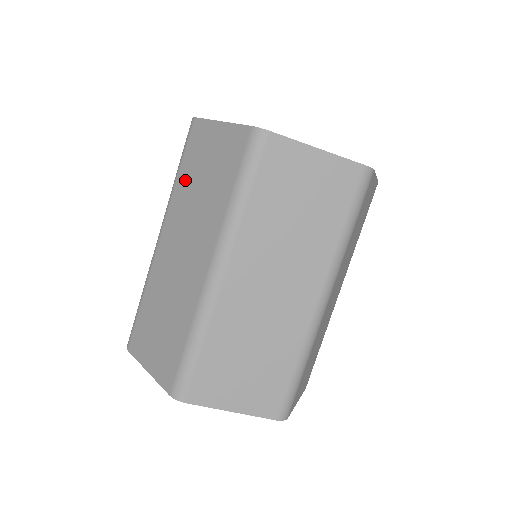
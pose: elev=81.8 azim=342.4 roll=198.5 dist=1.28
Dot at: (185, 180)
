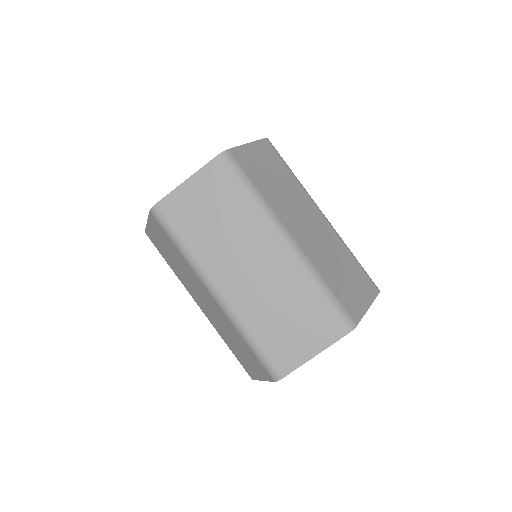
Dot at: (197, 238)
